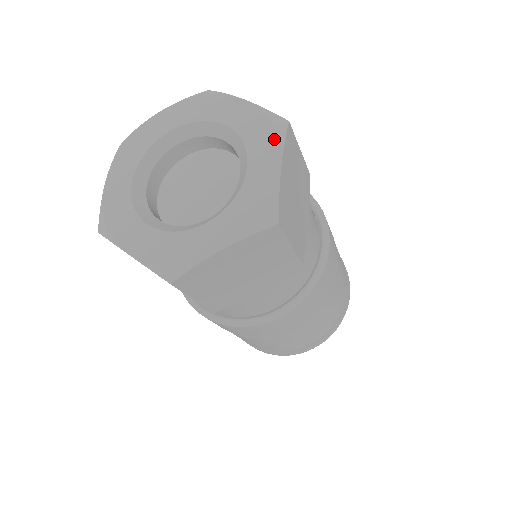
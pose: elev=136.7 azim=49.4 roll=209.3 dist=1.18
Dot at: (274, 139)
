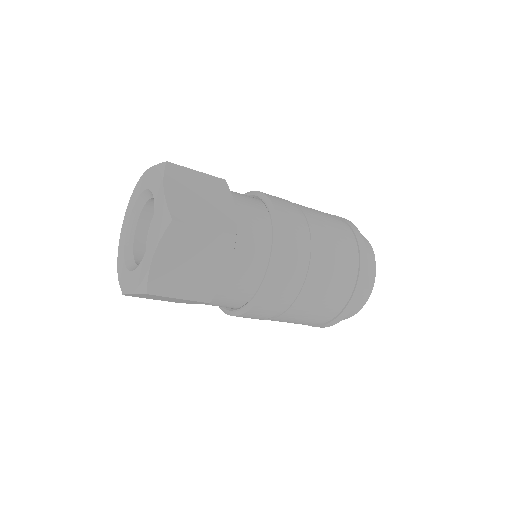
Dot at: (159, 177)
